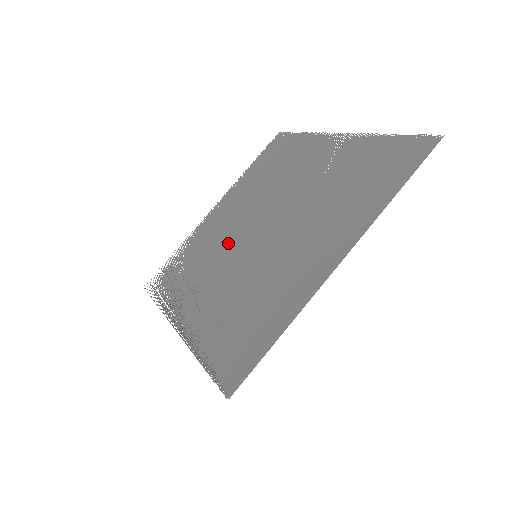
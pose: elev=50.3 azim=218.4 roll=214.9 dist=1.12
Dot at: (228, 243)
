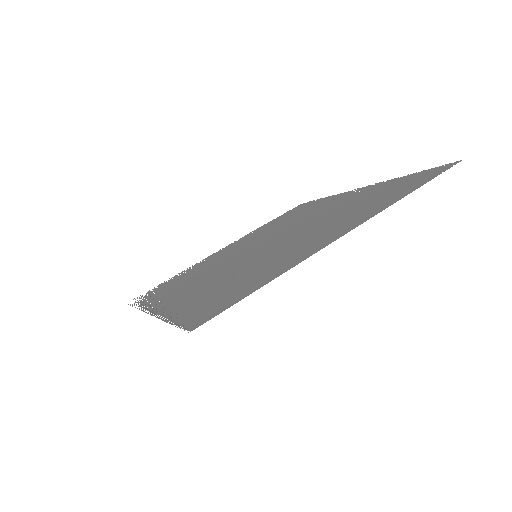
Dot at: (229, 259)
